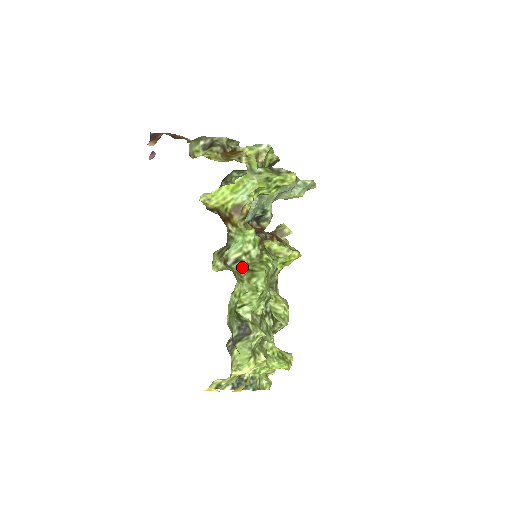
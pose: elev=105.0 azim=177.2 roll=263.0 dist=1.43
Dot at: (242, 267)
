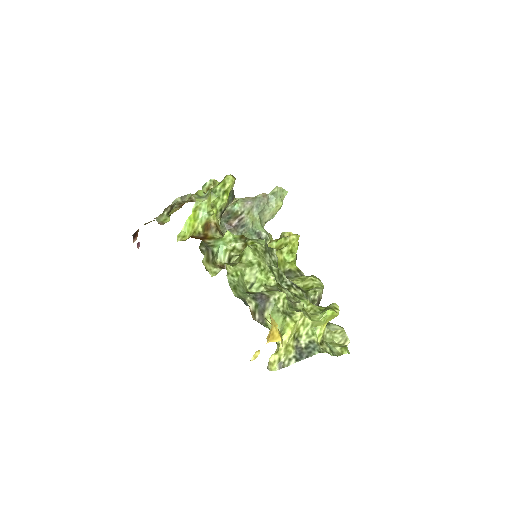
Dot at: occluded
